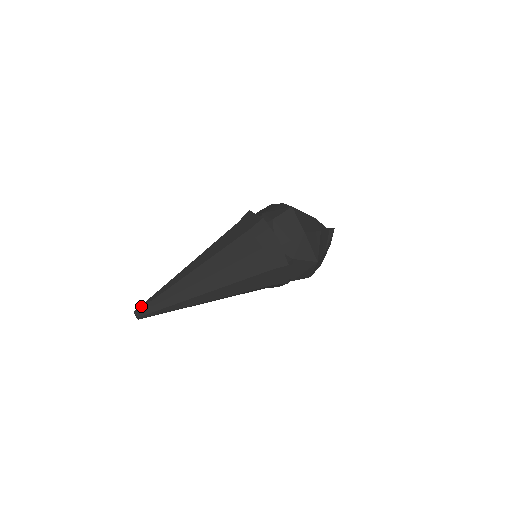
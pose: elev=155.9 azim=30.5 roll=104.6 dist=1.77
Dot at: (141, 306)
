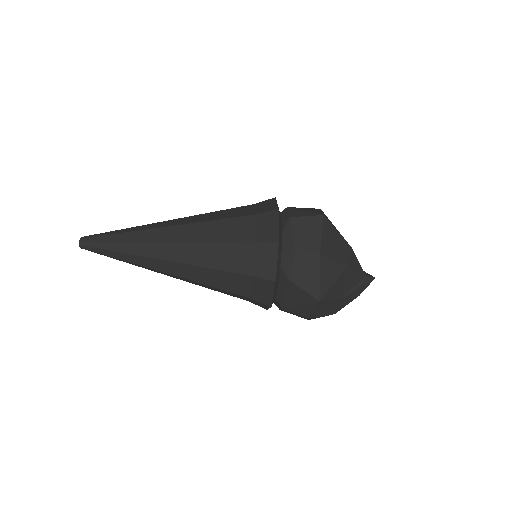
Dot at: (91, 235)
